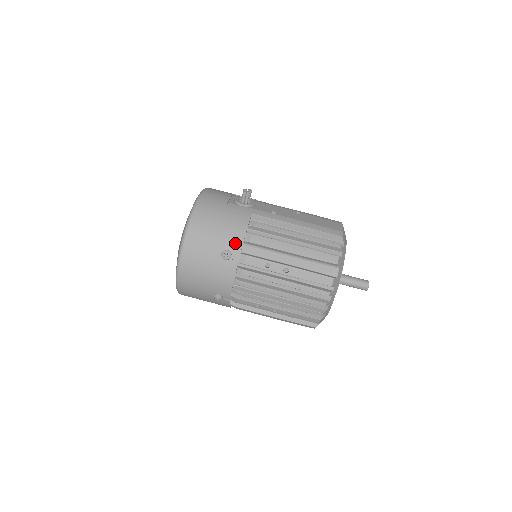
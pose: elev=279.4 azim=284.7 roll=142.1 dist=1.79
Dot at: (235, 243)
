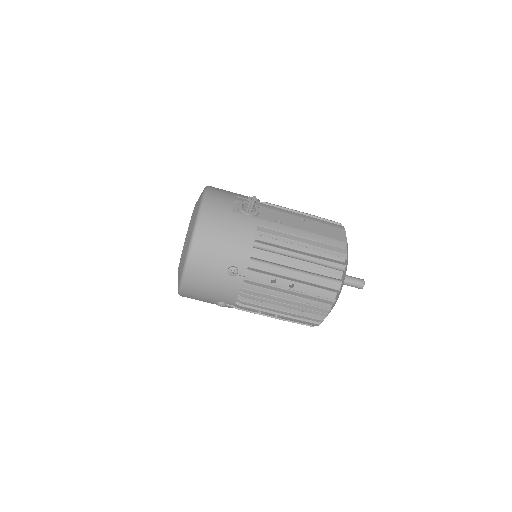
Dot at: (242, 259)
